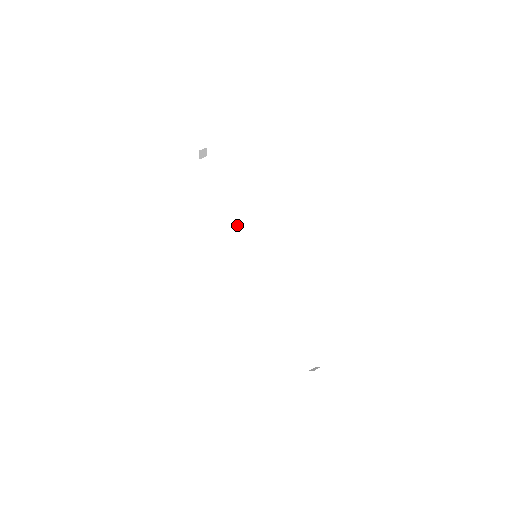
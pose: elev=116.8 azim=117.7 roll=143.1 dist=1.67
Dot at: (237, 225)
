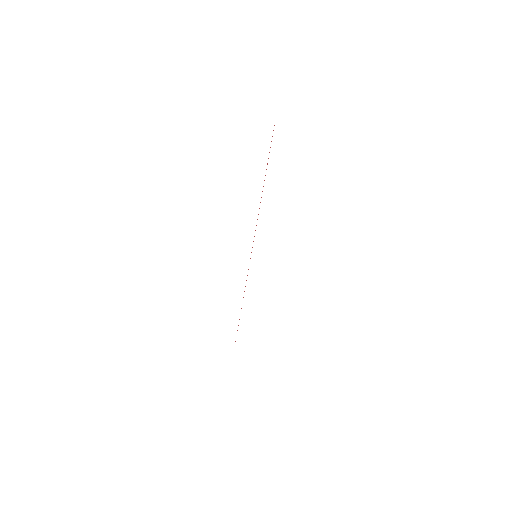
Dot at: (263, 213)
